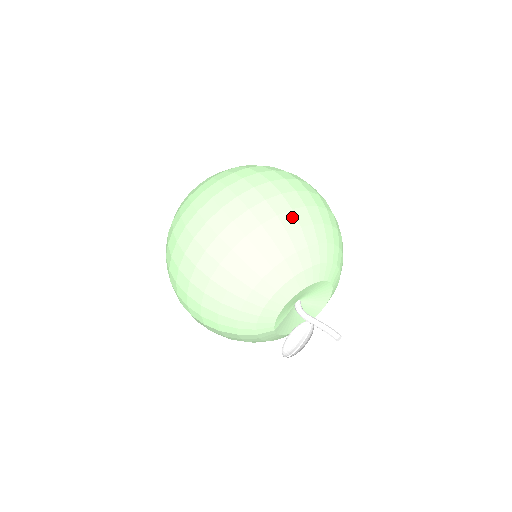
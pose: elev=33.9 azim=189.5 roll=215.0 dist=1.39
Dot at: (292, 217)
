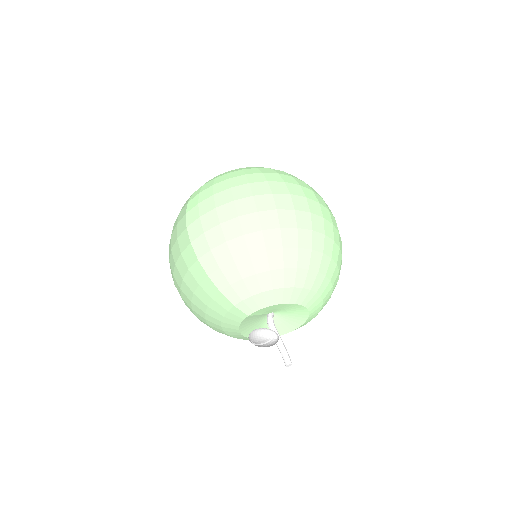
Dot at: (338, 252)
